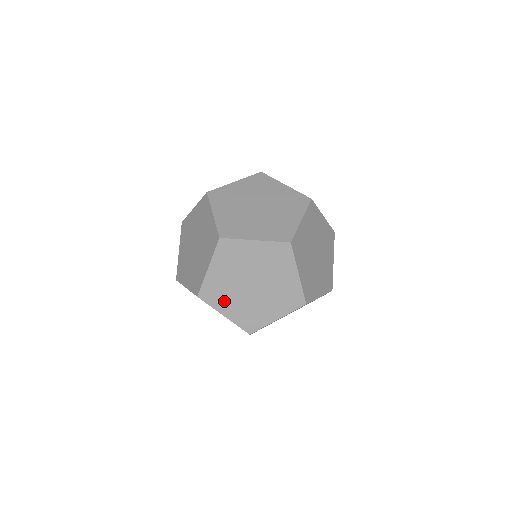
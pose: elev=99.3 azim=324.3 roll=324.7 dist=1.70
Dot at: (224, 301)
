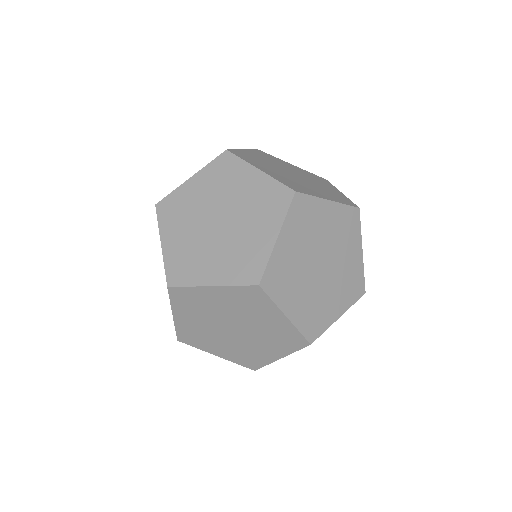
Dot at: (175, 225)
